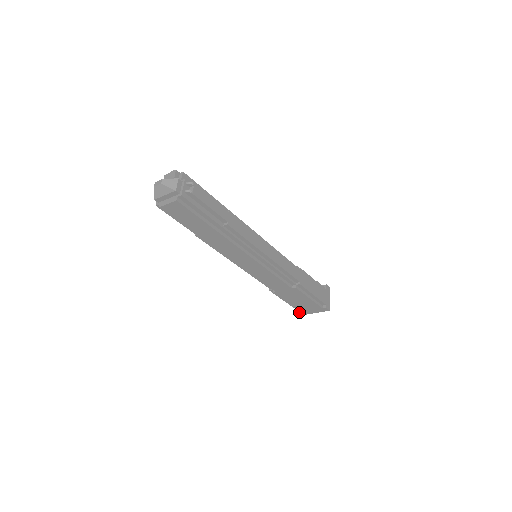
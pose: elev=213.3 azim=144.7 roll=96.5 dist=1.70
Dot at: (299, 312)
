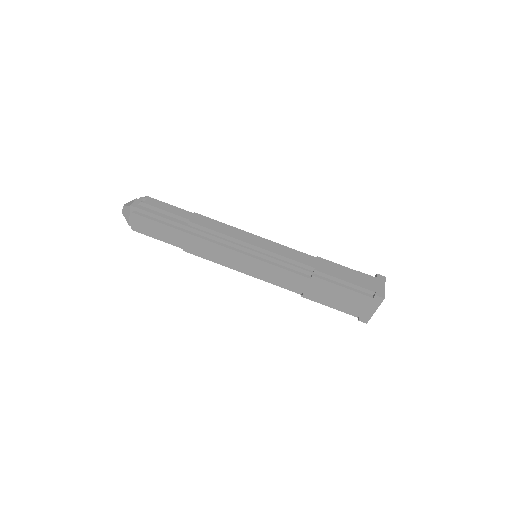
Dot at: (359, 318)
